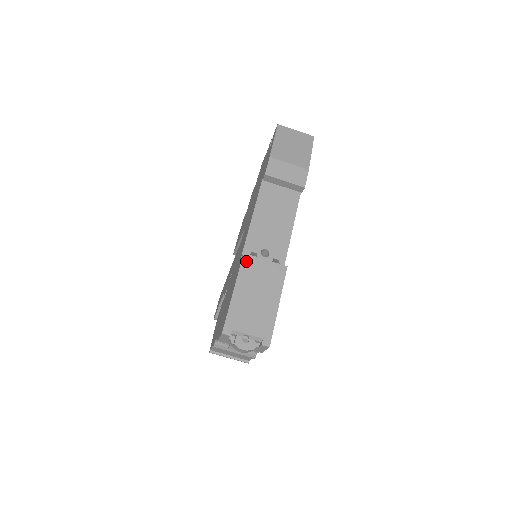
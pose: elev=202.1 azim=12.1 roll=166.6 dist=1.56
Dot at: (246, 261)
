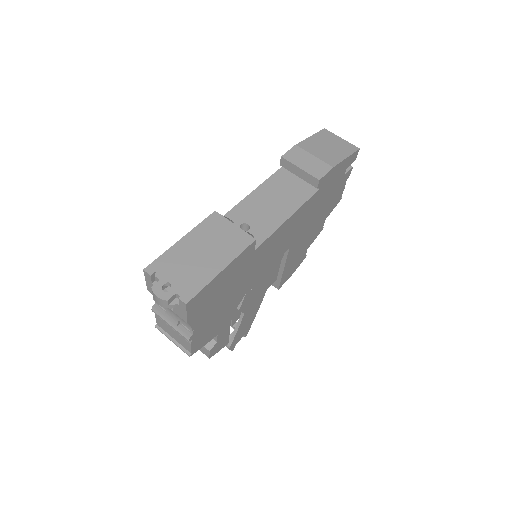
Dot at: (213, 218)
